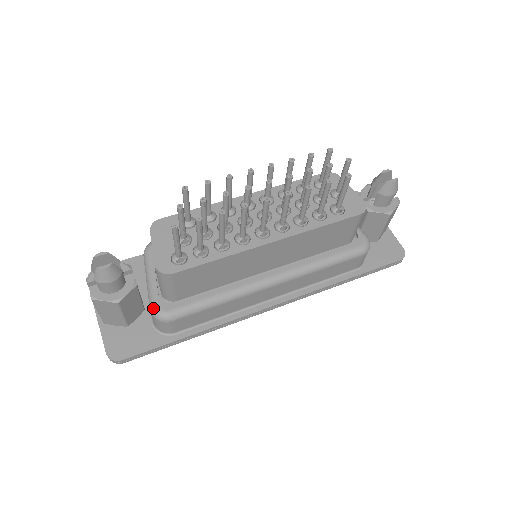
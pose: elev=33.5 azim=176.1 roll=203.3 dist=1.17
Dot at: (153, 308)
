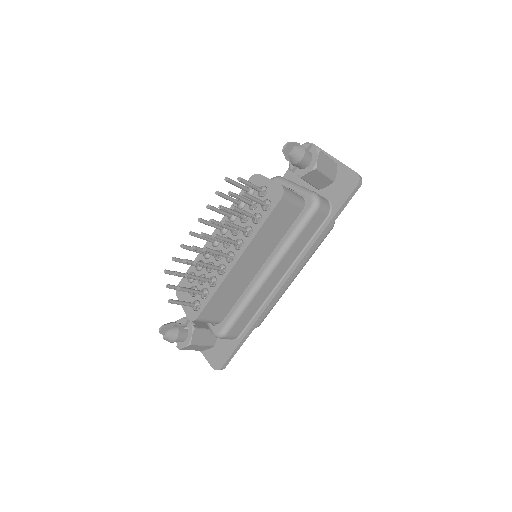
Dot at: occluded
